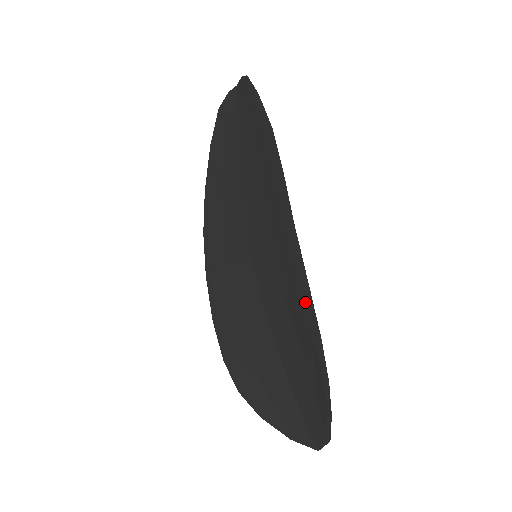
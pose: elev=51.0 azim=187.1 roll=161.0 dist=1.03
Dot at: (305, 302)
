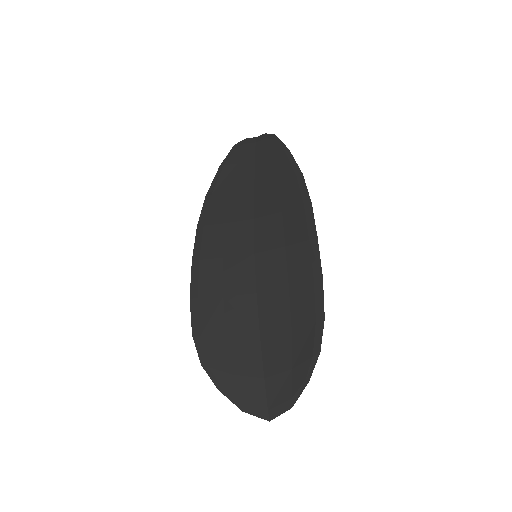
Dot at: (315, 291)
